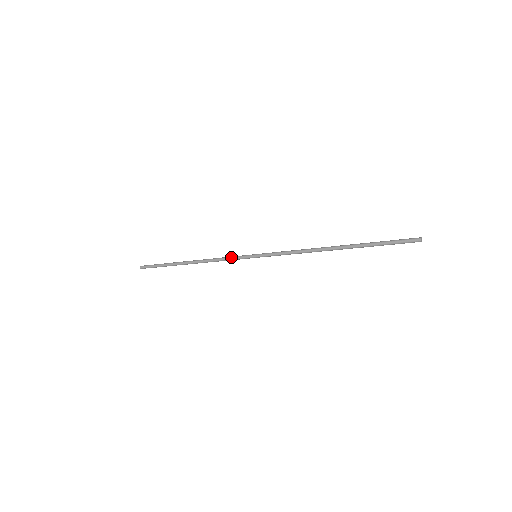
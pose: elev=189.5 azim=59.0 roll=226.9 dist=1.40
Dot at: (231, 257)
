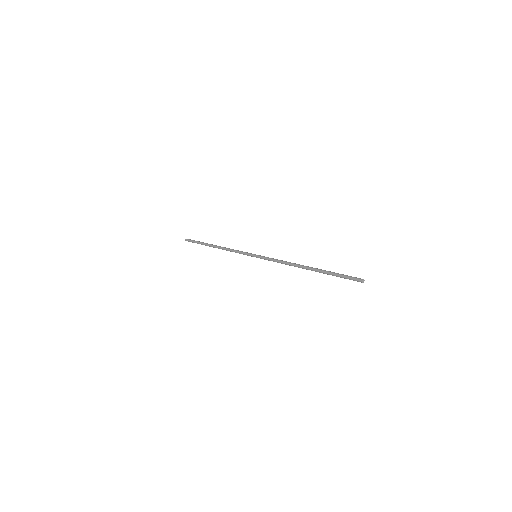
Dot at: (241, 251)
